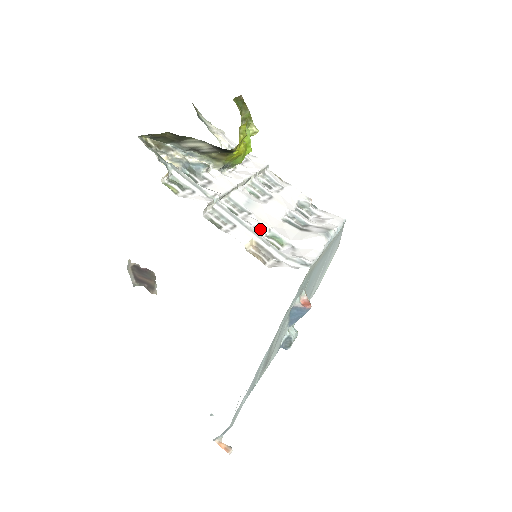
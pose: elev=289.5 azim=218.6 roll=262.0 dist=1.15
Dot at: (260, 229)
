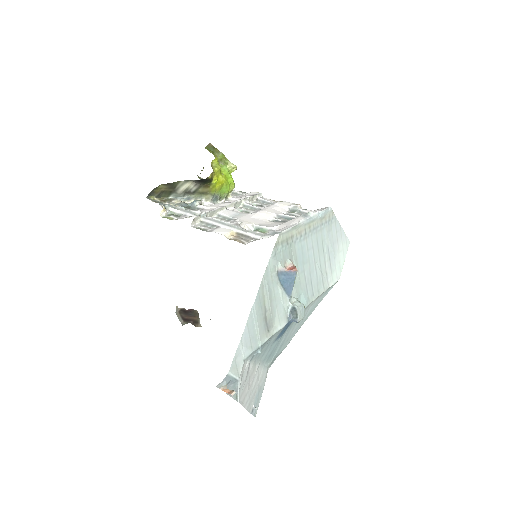
Dot at: (242, 225)
